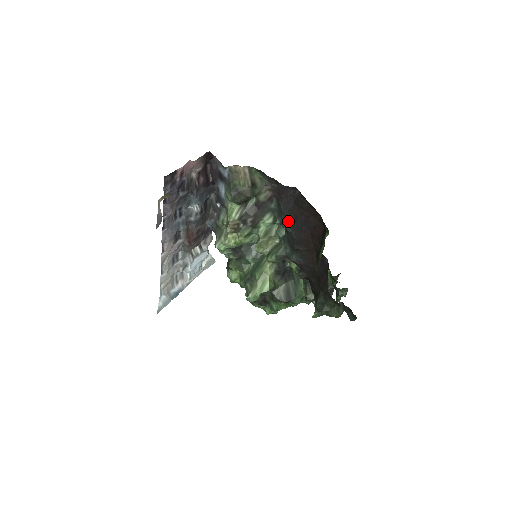
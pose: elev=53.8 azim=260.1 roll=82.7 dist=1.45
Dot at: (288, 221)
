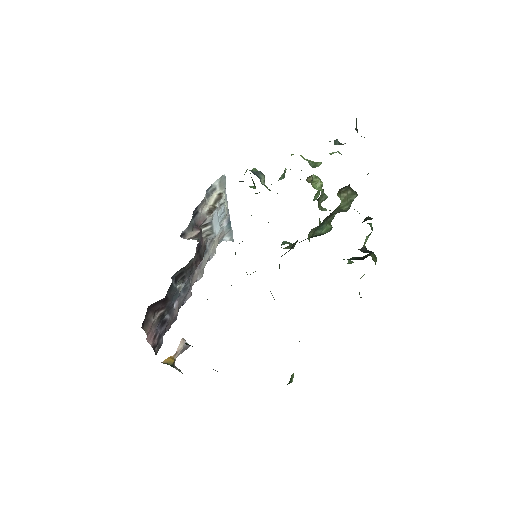
Dot at: occluded
